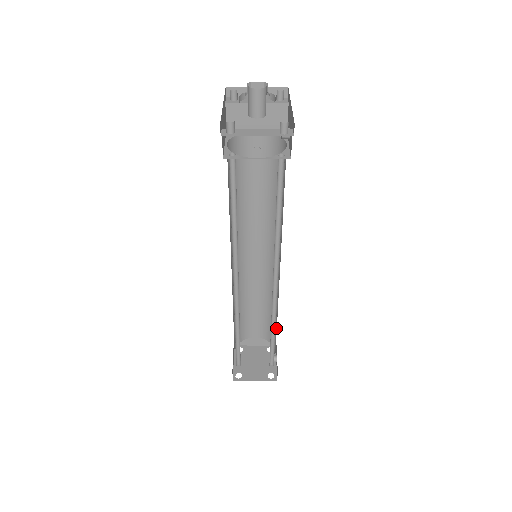
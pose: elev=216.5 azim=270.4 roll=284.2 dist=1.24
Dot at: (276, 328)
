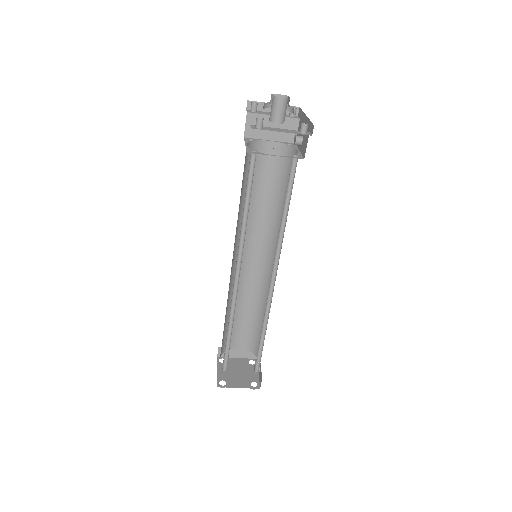
Dot at: occluded
